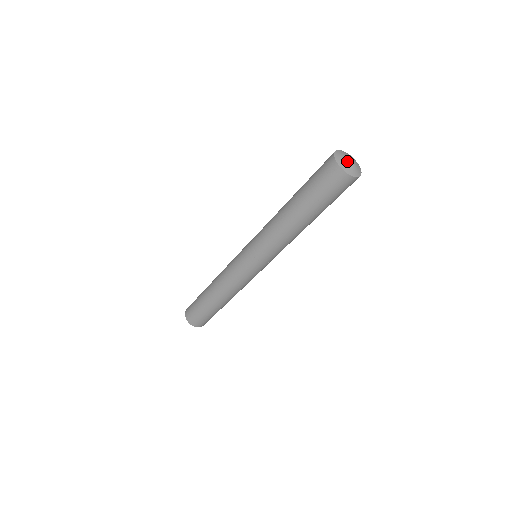
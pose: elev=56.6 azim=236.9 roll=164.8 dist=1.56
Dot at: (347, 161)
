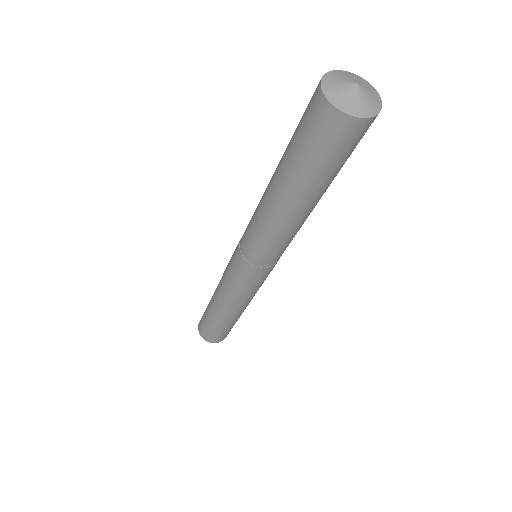
Dot at: (344, 81)
